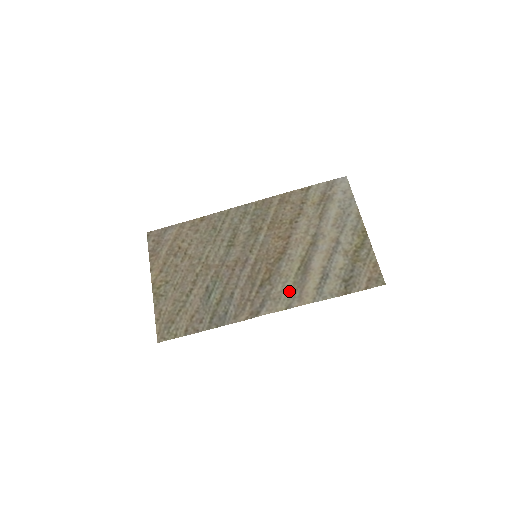
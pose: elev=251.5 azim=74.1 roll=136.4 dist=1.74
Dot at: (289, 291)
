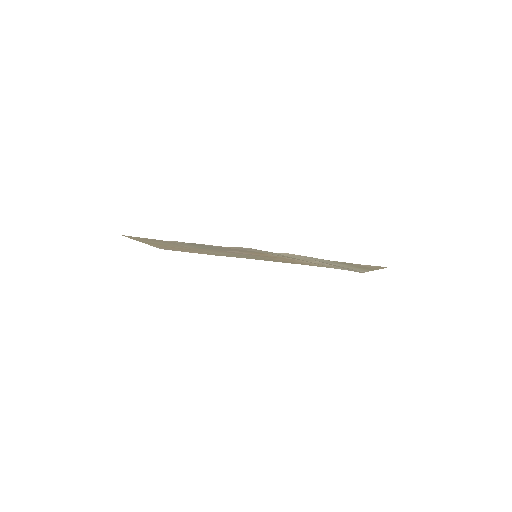
Dot at: occluded
